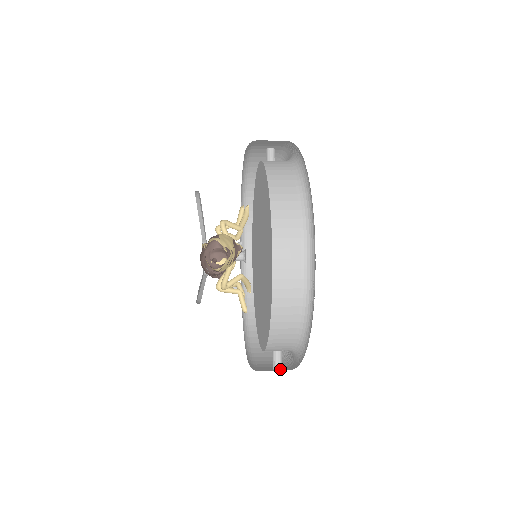
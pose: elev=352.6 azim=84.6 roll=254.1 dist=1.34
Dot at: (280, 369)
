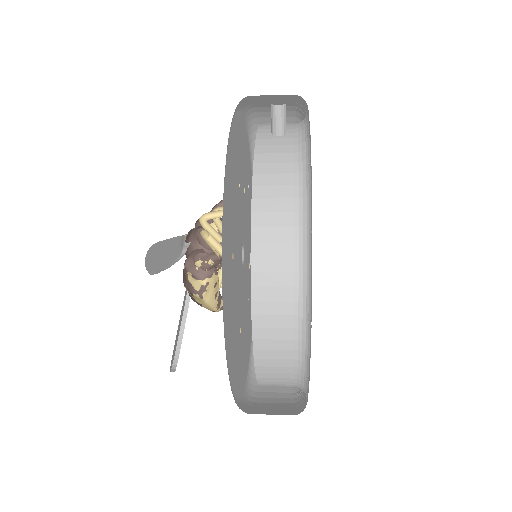
Dot at: occluded
